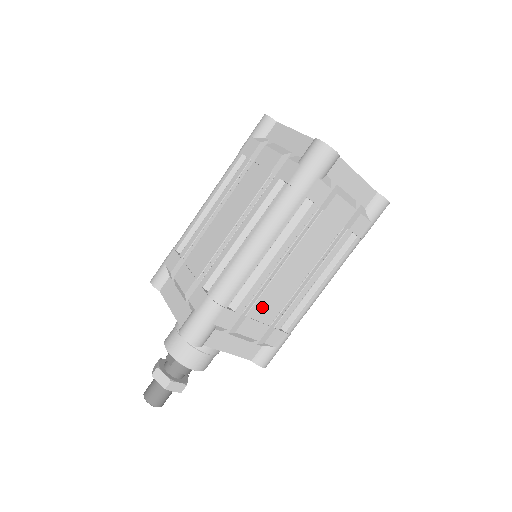
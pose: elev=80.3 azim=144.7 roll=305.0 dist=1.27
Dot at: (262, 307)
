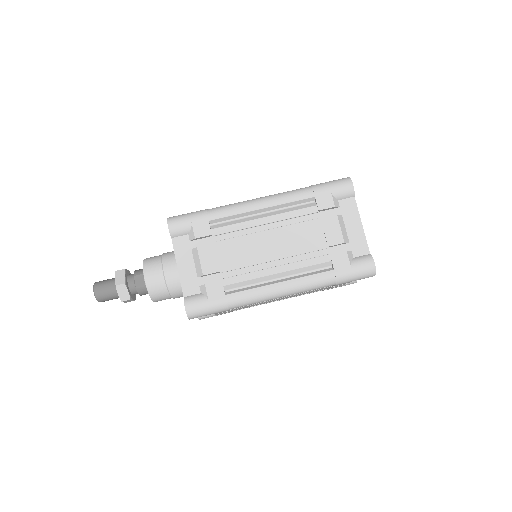
Dot at: (243, 307)
